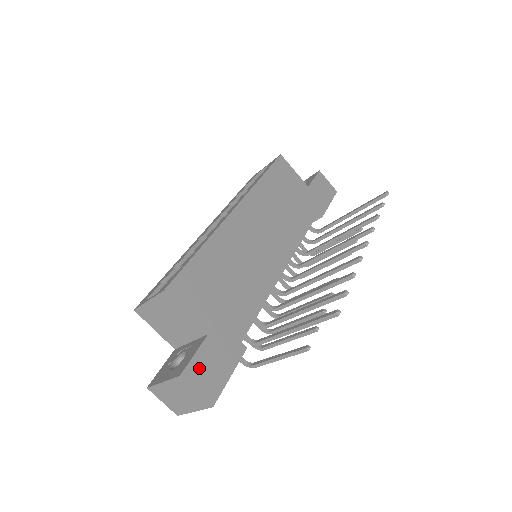
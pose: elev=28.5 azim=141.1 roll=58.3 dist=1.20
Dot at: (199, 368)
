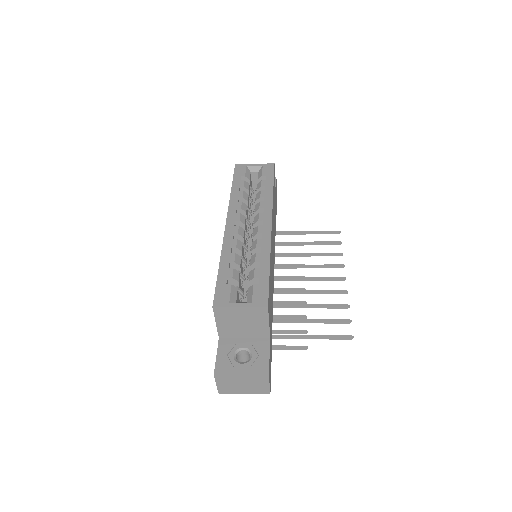
Dot at: occluded
